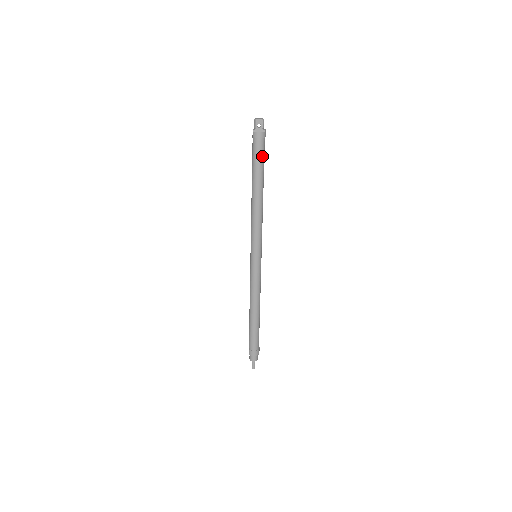
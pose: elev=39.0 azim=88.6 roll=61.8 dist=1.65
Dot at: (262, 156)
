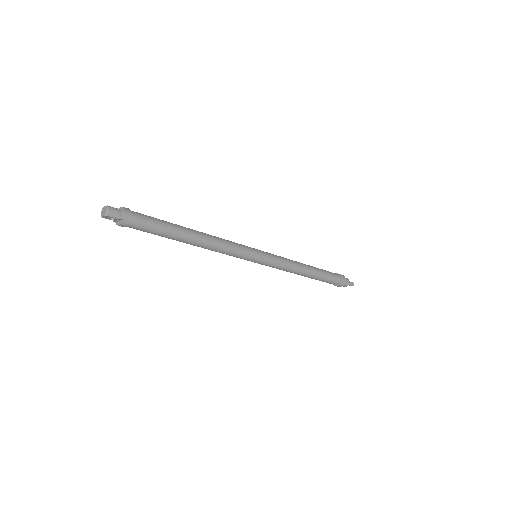
Dot at: (150, 229)
